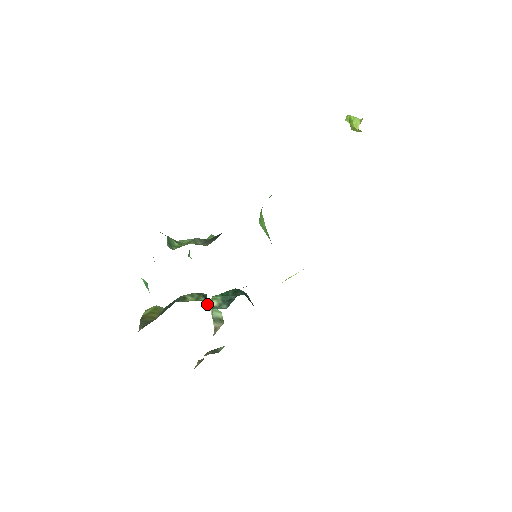
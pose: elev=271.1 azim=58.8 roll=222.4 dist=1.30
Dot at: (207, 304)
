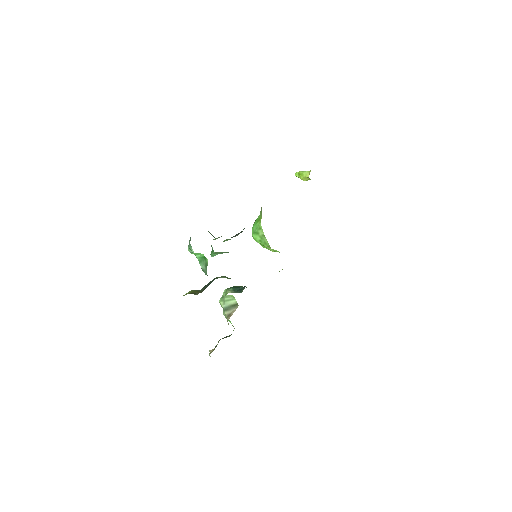
Dot at: occluded
